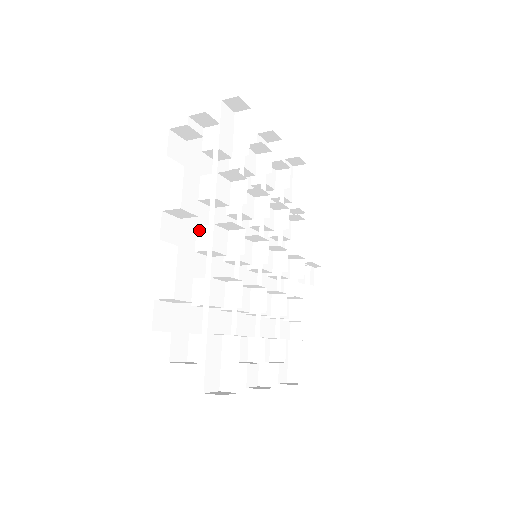
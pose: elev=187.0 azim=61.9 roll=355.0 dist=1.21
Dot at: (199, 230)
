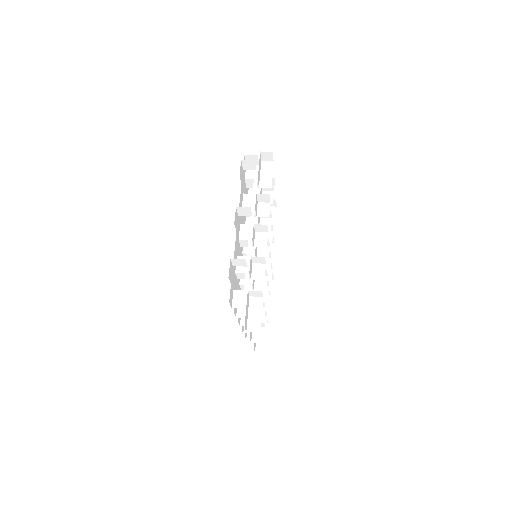
Dot at: (242, 227)
